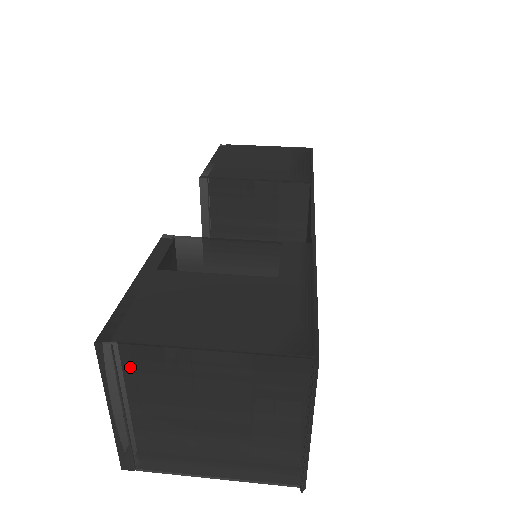
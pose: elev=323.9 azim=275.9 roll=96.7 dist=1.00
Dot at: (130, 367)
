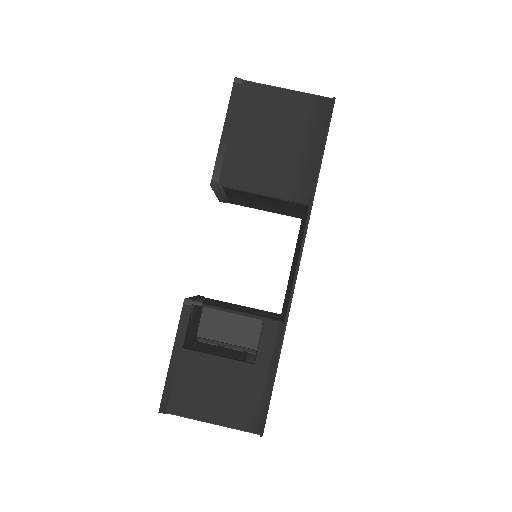
Dot at: occluded
